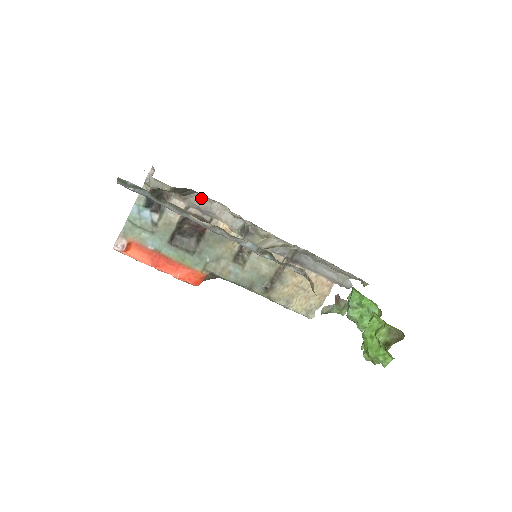
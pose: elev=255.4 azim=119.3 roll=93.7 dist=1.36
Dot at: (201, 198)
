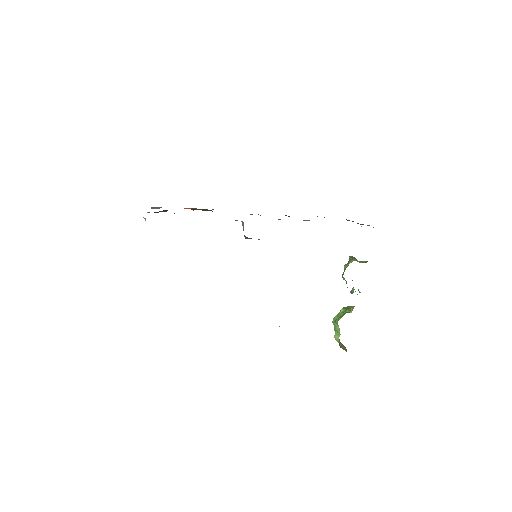
Dot at: occluded
